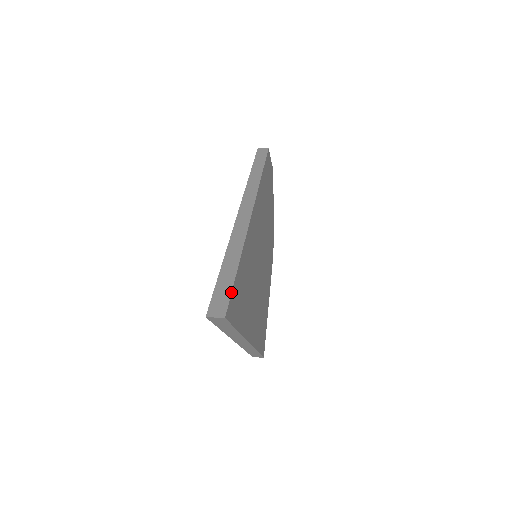
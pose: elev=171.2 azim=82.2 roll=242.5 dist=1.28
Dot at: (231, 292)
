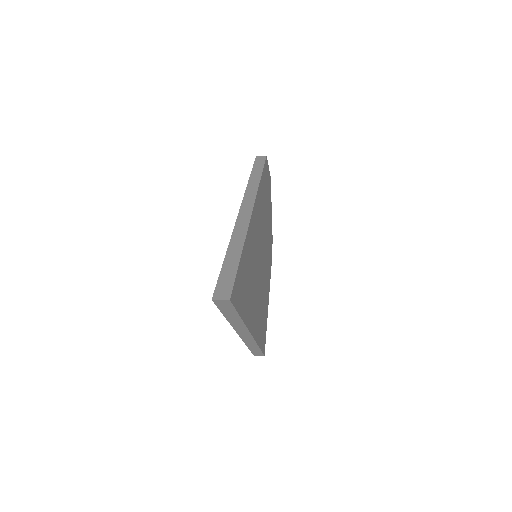
Dot at: (235, 278)
